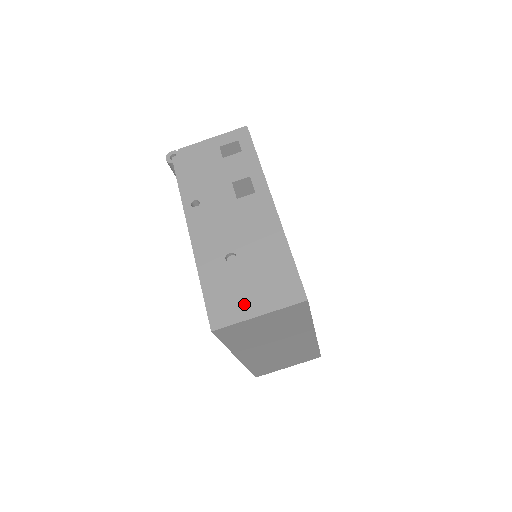
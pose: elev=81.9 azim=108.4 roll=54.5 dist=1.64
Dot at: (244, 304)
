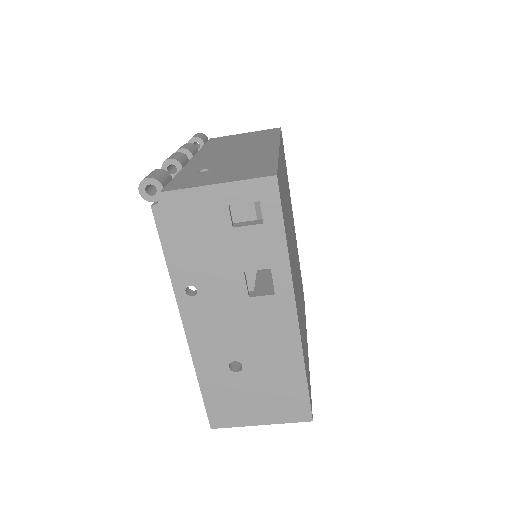
Dot at: (247, 413)
